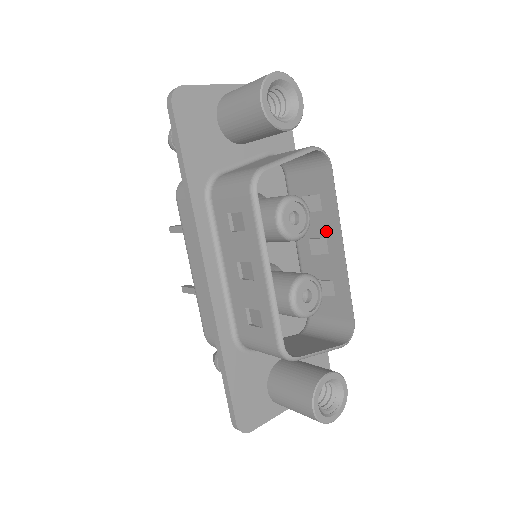
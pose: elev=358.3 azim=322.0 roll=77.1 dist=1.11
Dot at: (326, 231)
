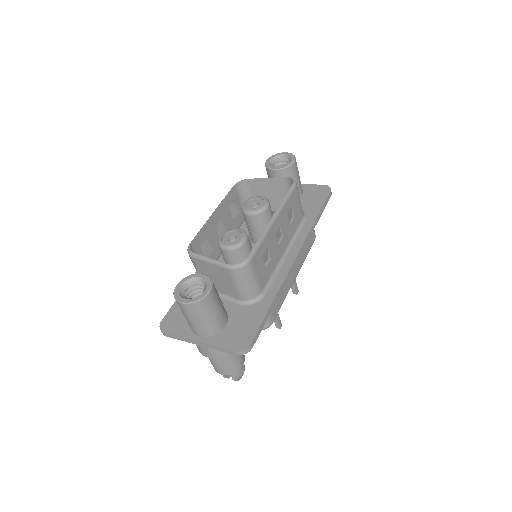
Dot at: occluded
